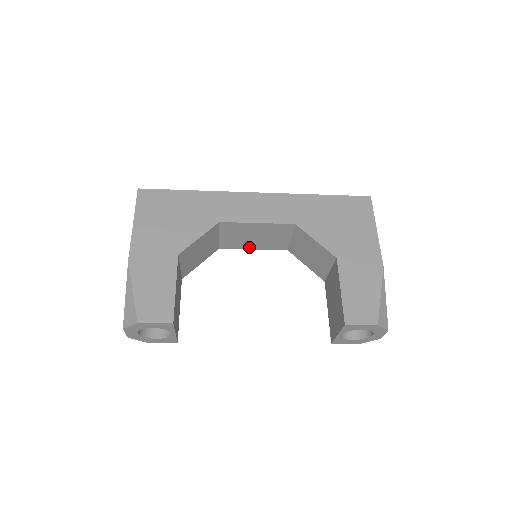
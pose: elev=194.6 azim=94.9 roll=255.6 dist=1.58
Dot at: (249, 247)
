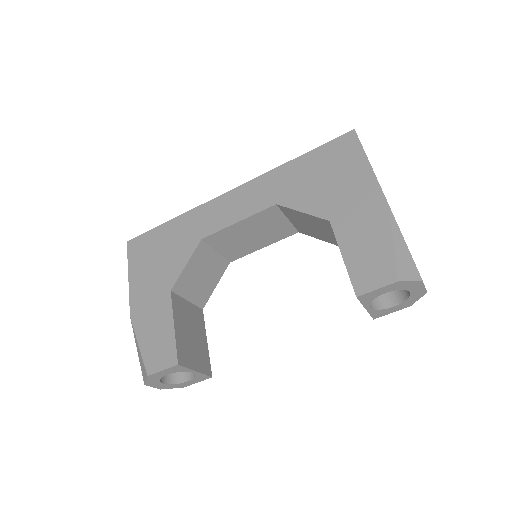
Dot at: (257, 248)
